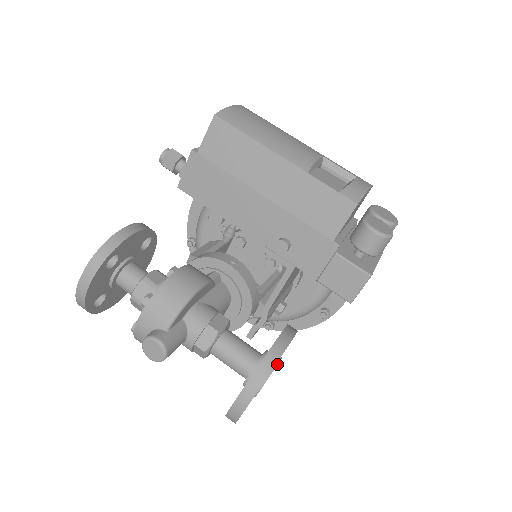
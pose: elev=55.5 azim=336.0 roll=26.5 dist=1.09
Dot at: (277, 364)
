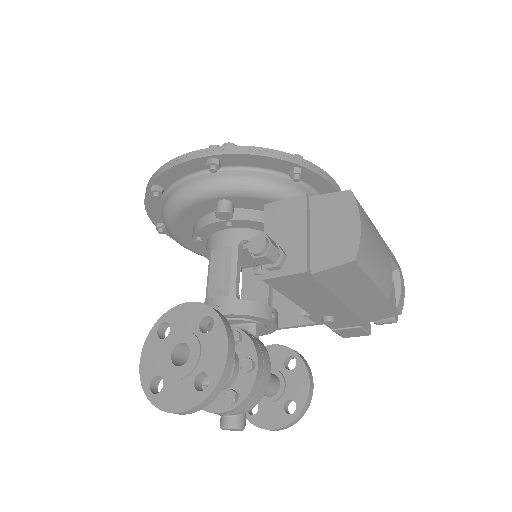
Dot at: occluded
